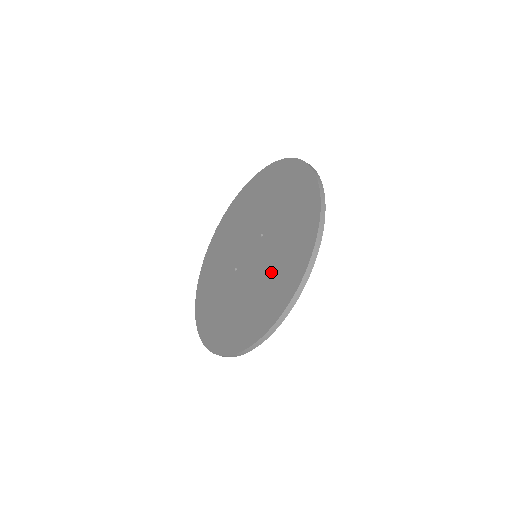
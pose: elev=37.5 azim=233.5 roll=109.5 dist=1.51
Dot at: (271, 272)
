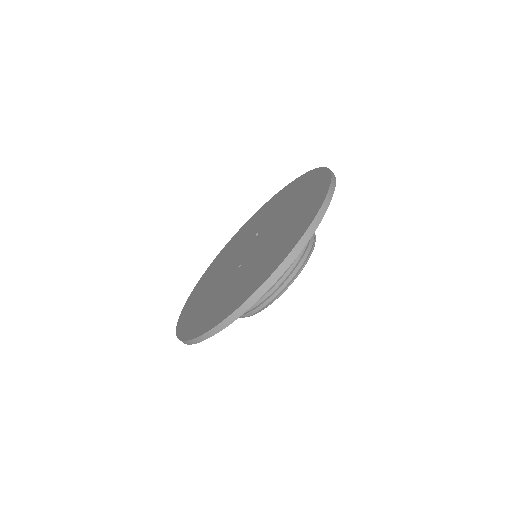
Dot at: (291, 210)
